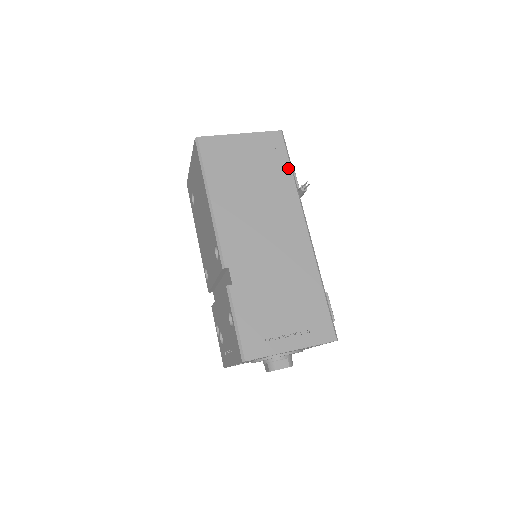
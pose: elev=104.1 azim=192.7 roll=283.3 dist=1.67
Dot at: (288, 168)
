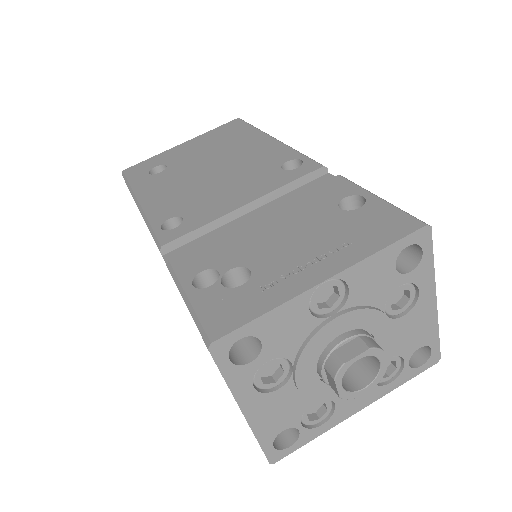
Dot at: occluded
